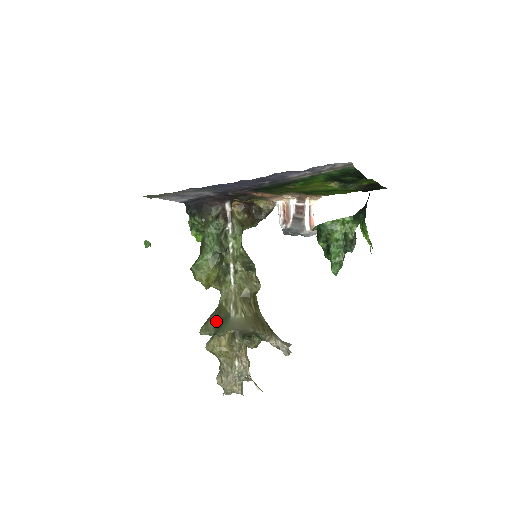
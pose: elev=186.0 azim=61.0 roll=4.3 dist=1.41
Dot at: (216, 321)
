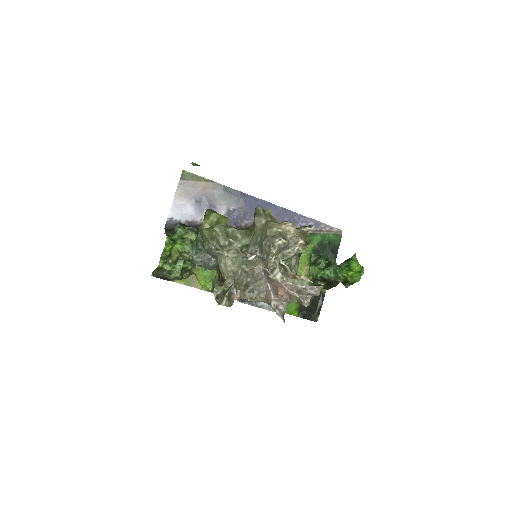
Dot at: occluded
